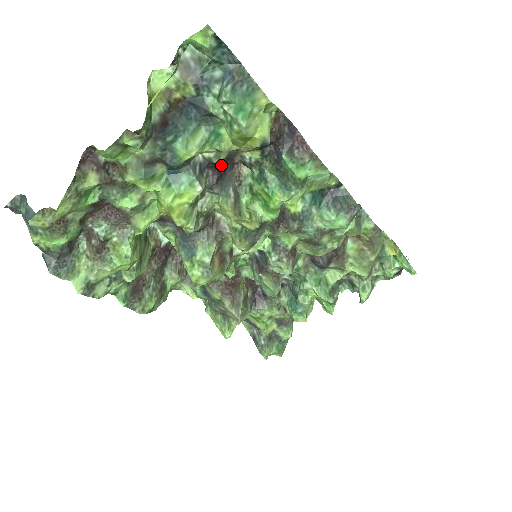
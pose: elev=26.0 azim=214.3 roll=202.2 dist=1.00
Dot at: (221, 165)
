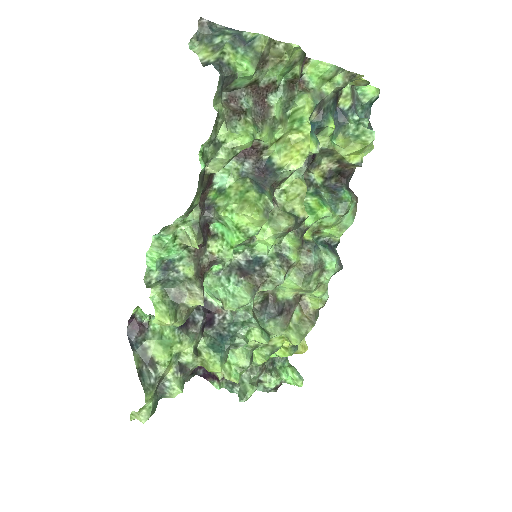
Dot at: occluded
